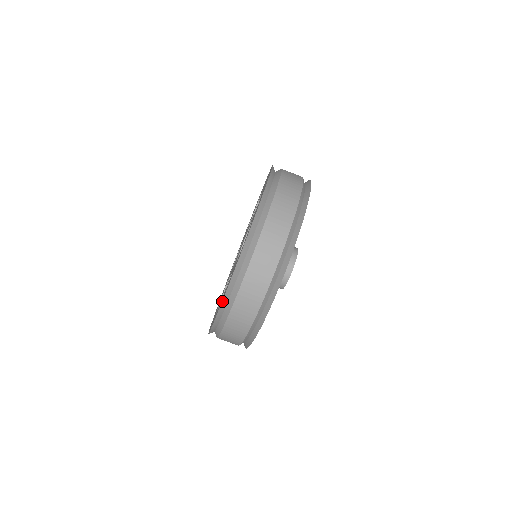
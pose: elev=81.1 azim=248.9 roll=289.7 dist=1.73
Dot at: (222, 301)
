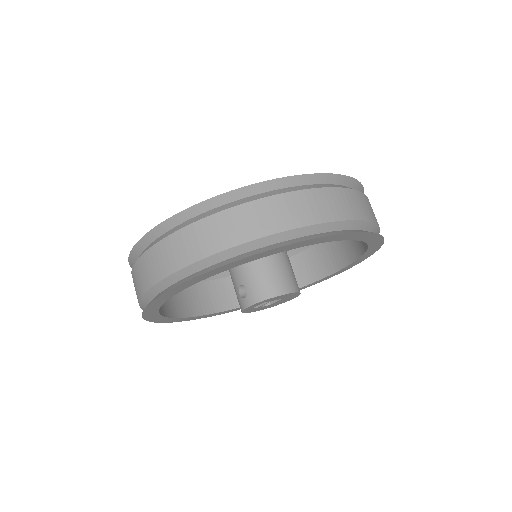
Dot at: (234, 190)
